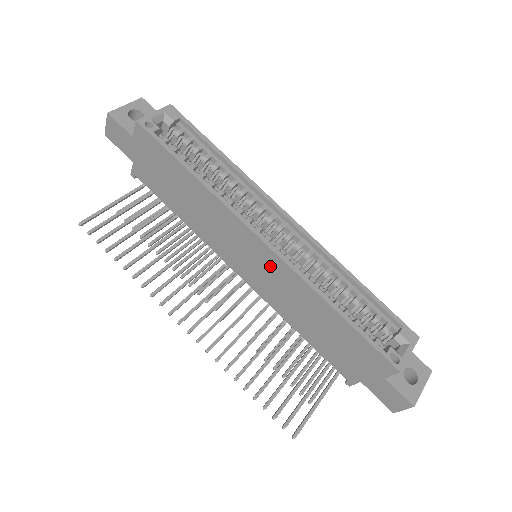
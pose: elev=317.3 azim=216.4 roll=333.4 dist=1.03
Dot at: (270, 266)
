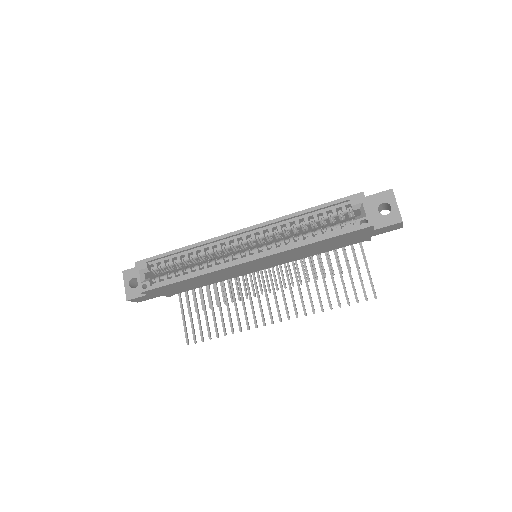
Dot at: (266, 261)
